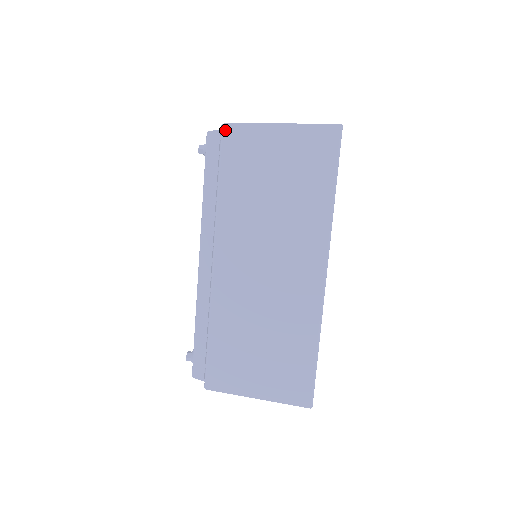
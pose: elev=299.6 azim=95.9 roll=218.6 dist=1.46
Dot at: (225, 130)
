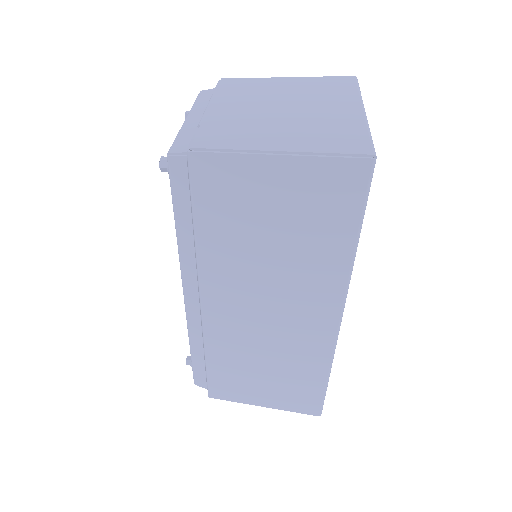
Dot at: (193, 160)
